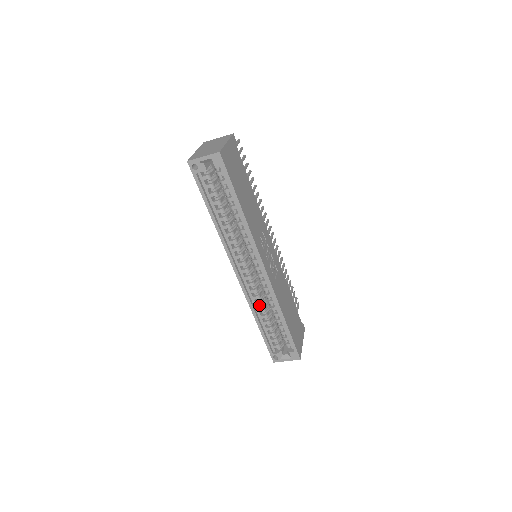
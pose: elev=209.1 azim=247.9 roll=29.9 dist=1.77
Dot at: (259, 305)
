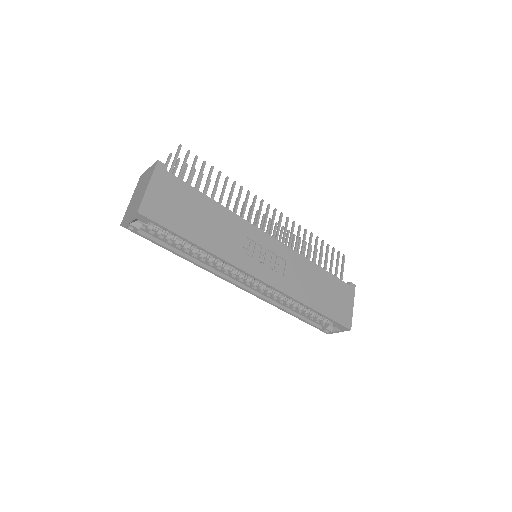
Dot at: (280, 301)
